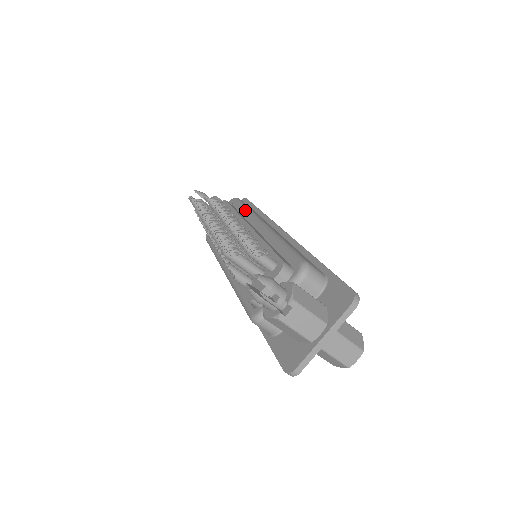
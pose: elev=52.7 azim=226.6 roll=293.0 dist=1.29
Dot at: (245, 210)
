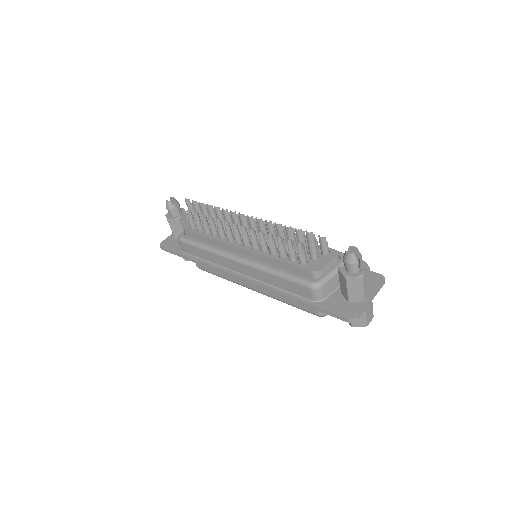
Dot at: occluded
